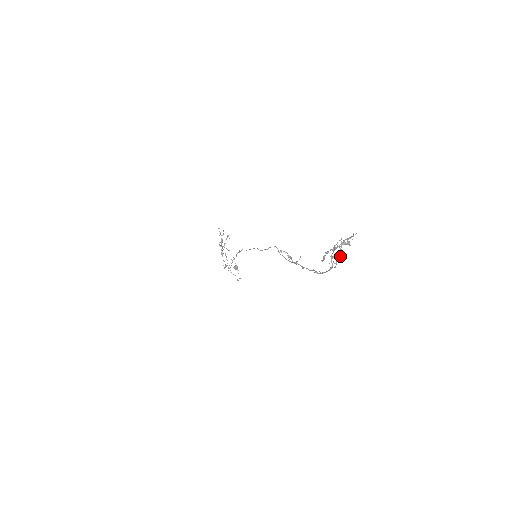
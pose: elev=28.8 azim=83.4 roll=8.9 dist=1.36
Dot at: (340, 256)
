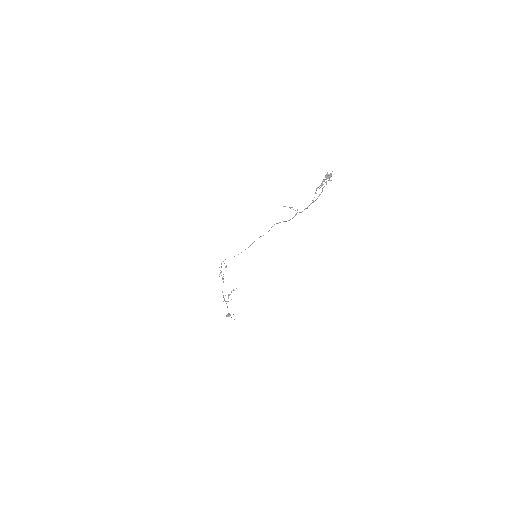
Dot at: (328, 177)
